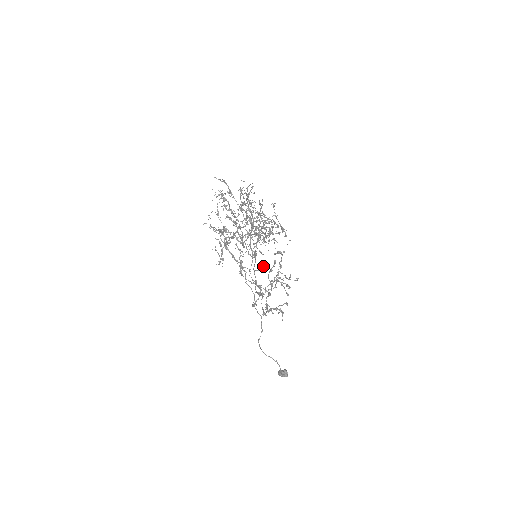
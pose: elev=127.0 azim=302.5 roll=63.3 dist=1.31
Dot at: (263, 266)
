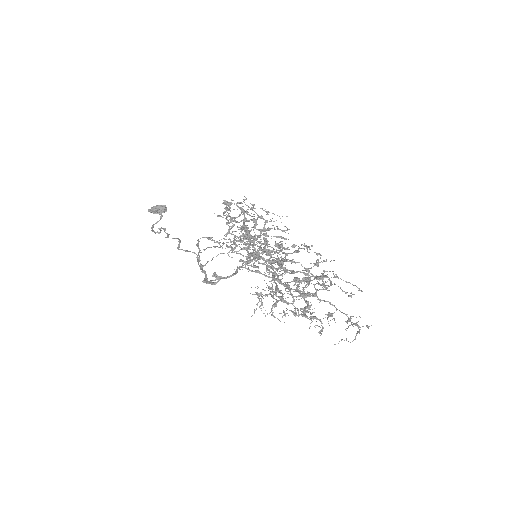
Dot at: occluded
